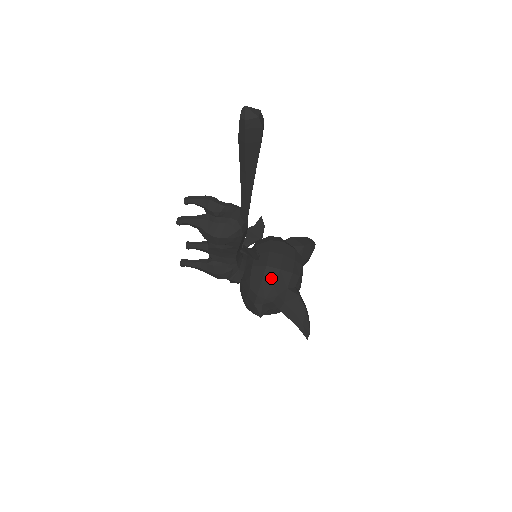
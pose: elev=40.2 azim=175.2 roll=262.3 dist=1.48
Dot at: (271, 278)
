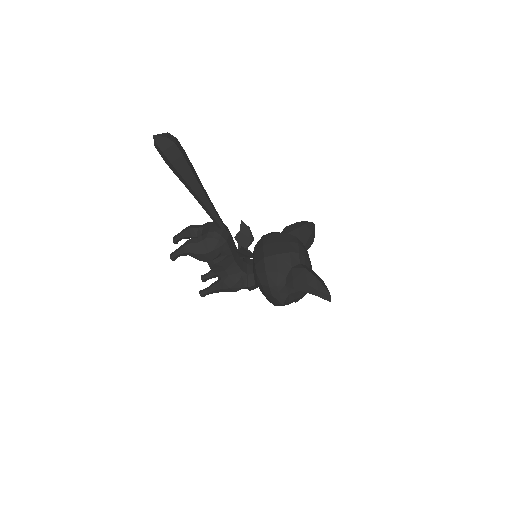
Dot at: (272, 266)
